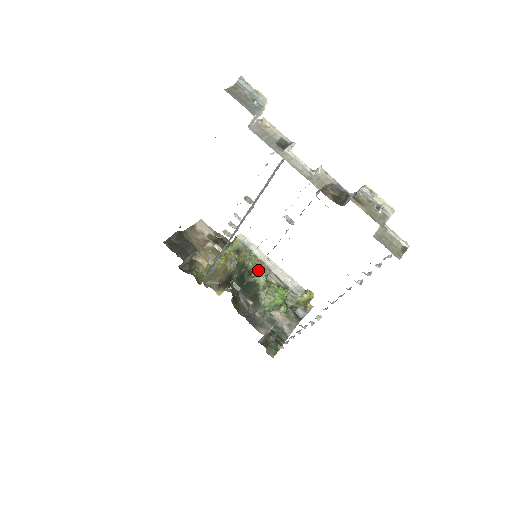
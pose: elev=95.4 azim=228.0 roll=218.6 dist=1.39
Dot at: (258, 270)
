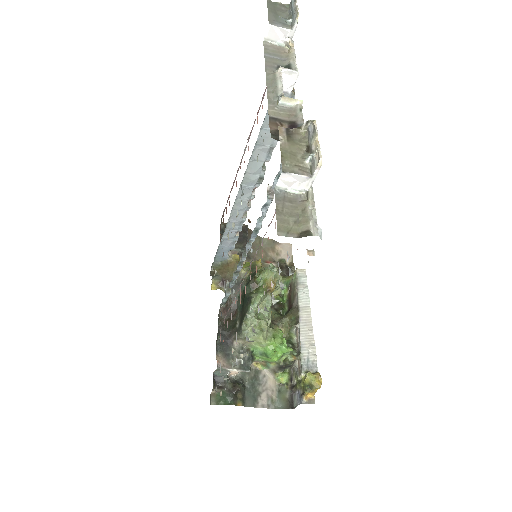
Dot at: (264, 289)
